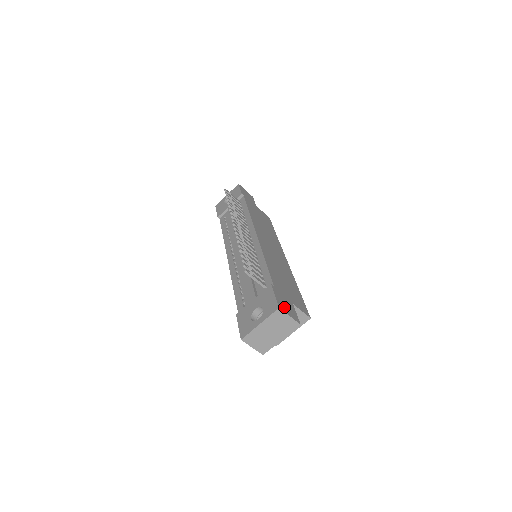
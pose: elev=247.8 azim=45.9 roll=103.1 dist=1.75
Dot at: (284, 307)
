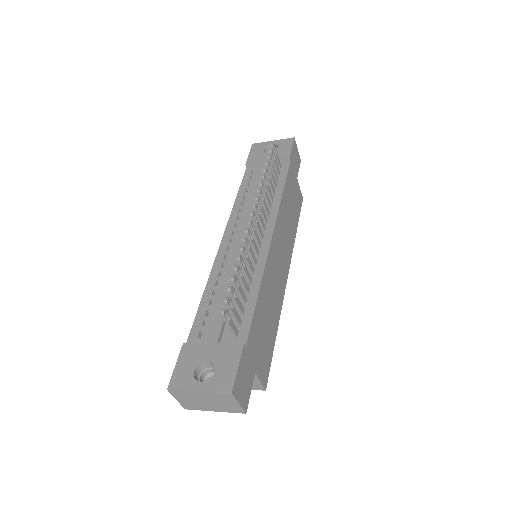
Dot at: (240, 387)
